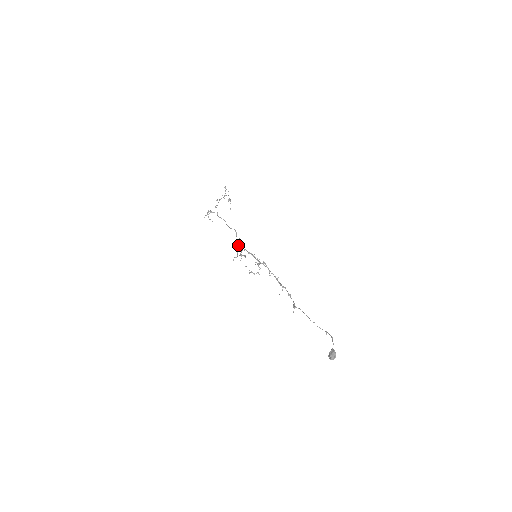
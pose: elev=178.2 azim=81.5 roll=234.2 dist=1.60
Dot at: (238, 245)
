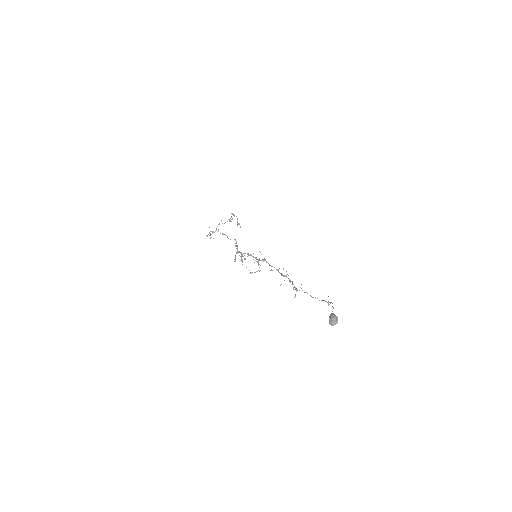
Dot at: occluded
